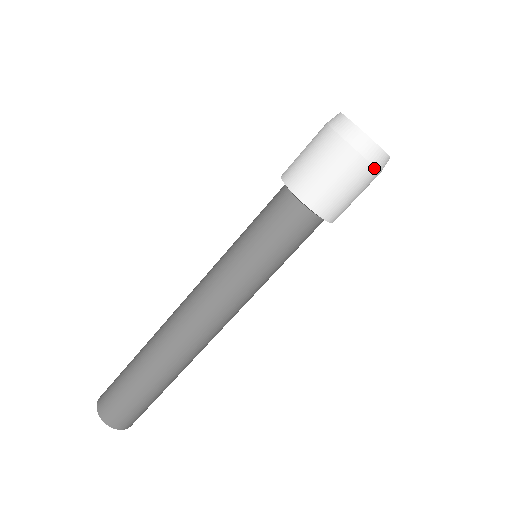
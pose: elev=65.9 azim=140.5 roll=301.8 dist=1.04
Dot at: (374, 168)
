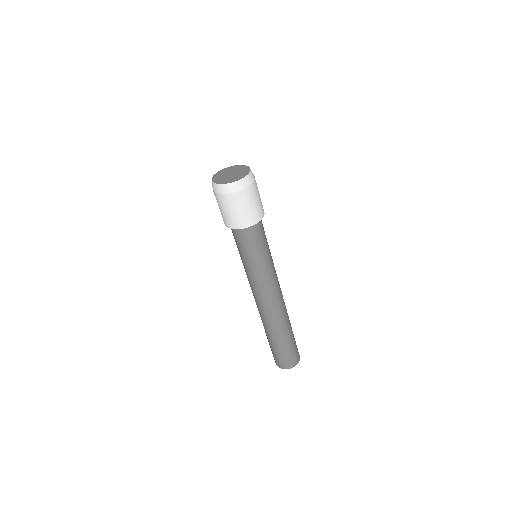
Dot at: (235, 193)
